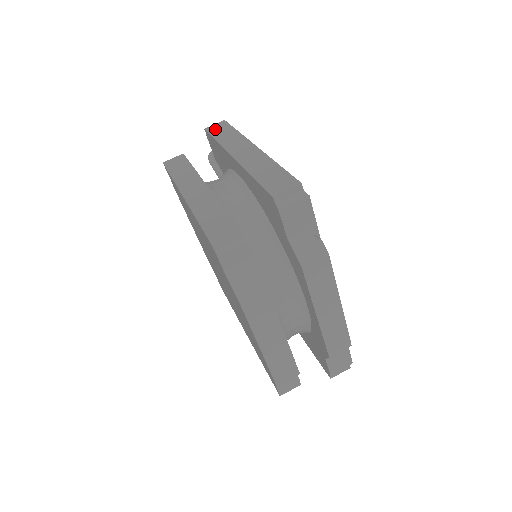
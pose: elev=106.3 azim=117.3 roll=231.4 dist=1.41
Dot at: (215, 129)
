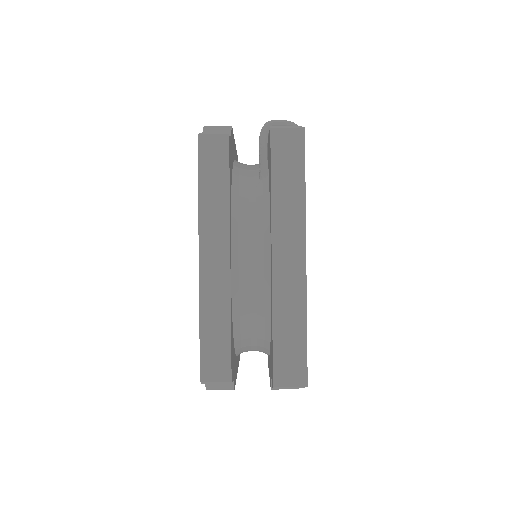
Dot at: (282, 148)
